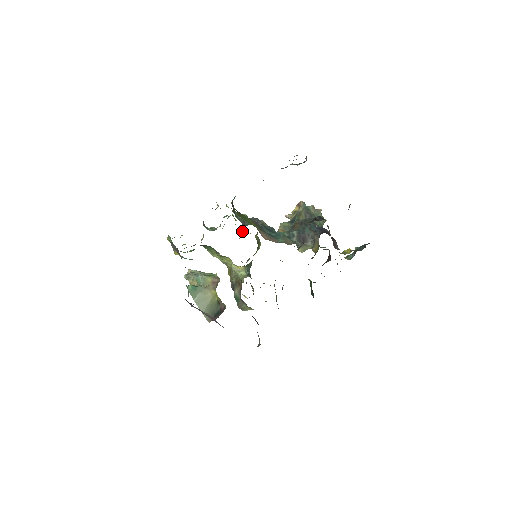
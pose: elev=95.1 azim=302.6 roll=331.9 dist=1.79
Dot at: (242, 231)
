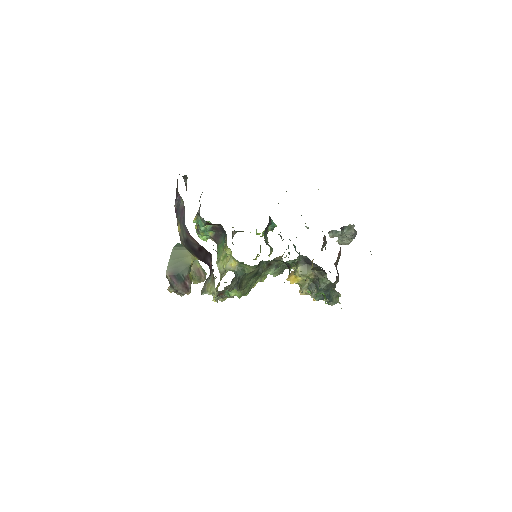
Dot at: occluded
